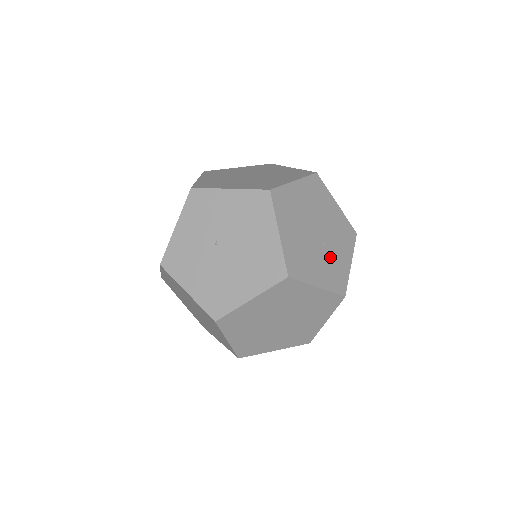
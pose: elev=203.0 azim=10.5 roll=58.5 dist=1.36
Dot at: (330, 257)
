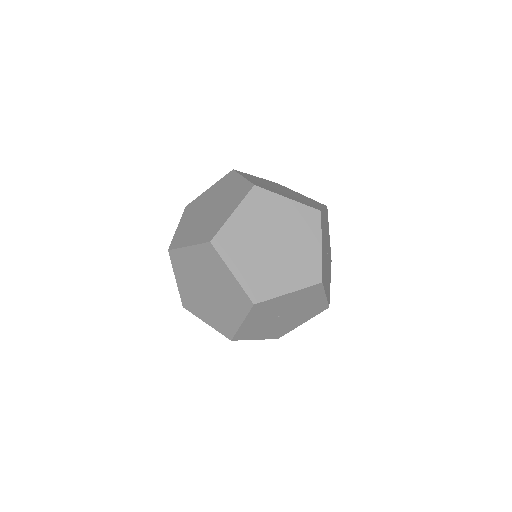
Dot at: (328, 254)
